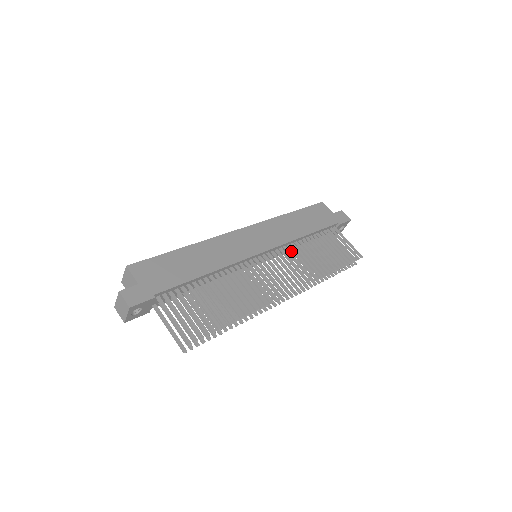
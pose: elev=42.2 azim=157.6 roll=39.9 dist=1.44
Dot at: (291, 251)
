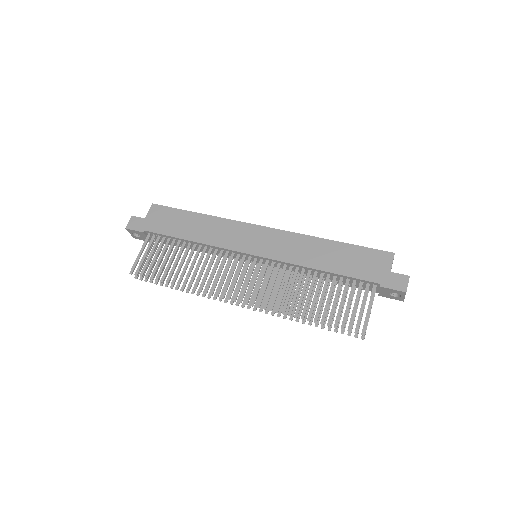
Dot at: (303, 276)
